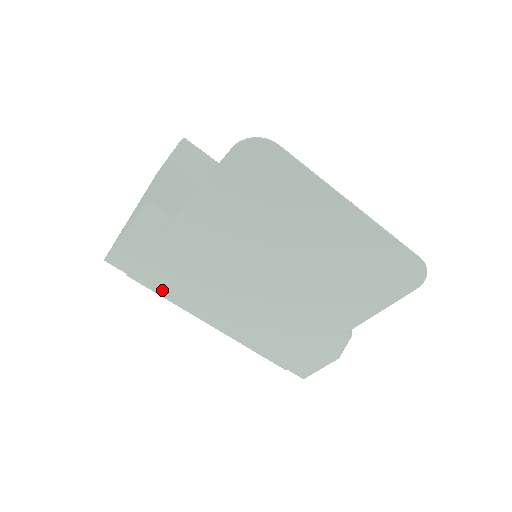
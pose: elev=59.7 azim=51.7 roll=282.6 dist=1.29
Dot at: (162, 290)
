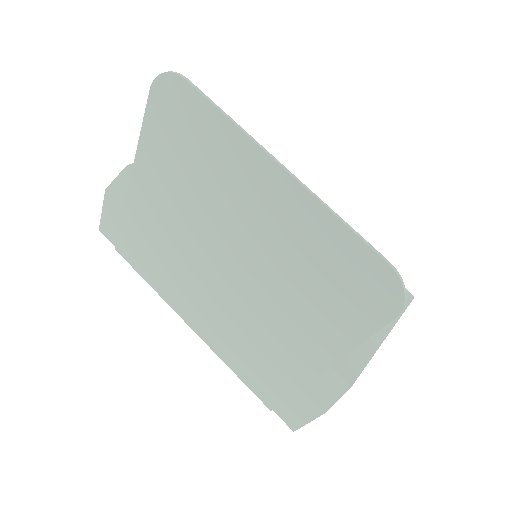
Dot at: (142, 271)
